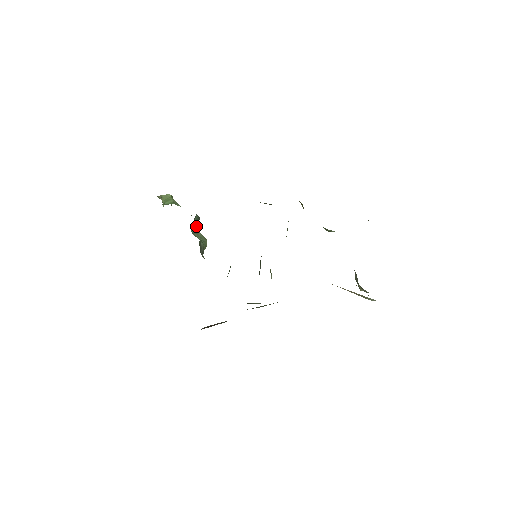
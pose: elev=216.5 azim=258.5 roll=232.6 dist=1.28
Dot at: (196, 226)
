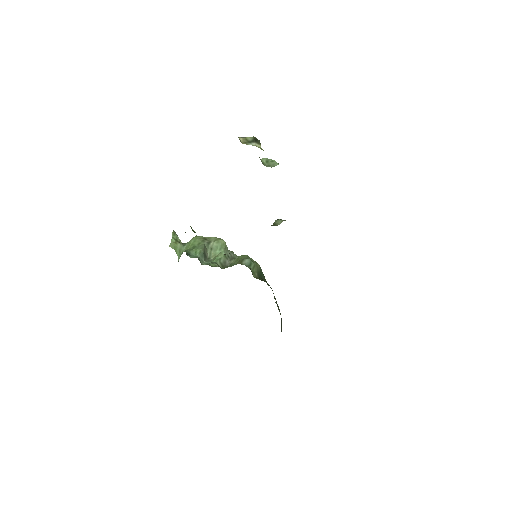
Dot at: (206, 246)
